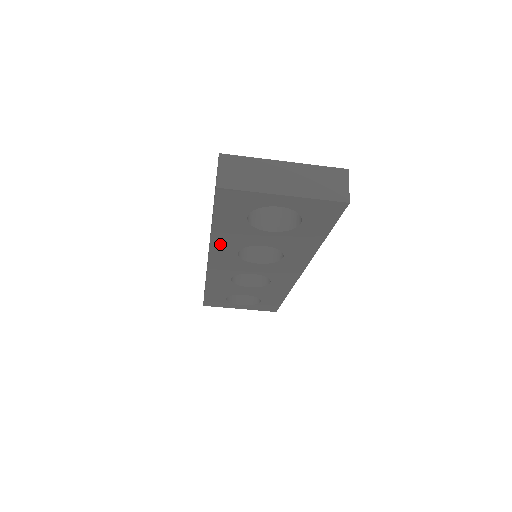
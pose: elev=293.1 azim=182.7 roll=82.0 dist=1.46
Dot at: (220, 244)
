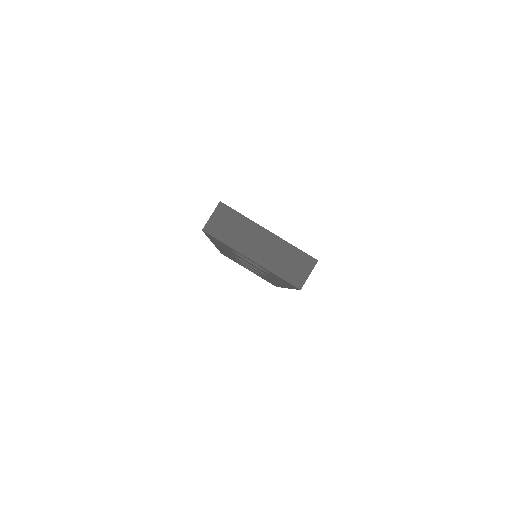
Dot at: (218, 245)
